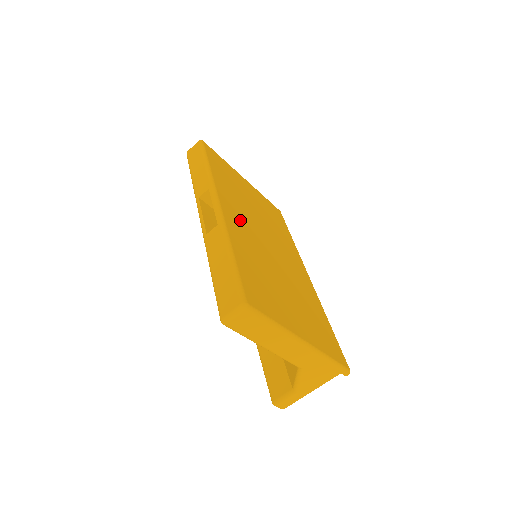
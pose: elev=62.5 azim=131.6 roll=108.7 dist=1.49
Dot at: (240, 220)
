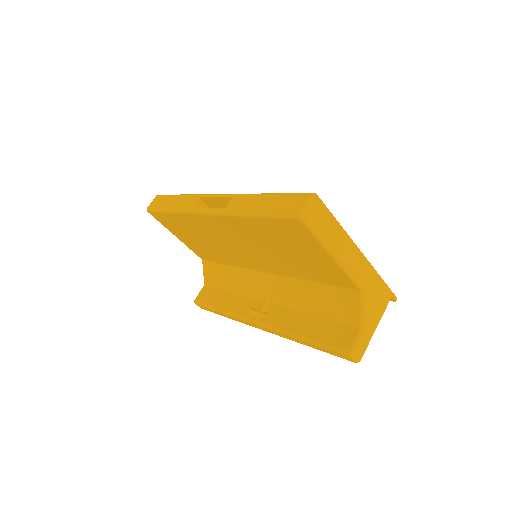
Dot at: occluded
